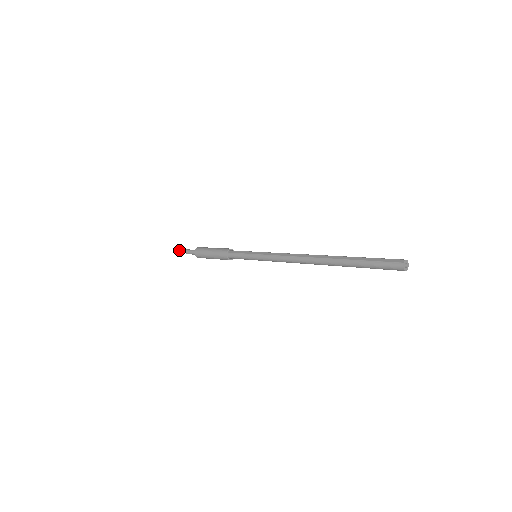
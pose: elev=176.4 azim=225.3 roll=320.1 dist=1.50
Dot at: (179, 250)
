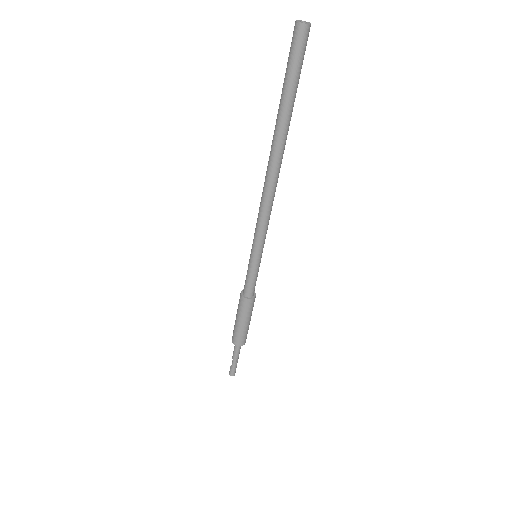
Dot at: (235, 370)
